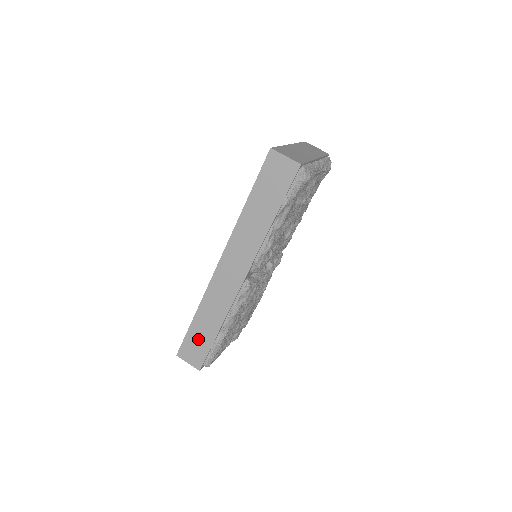
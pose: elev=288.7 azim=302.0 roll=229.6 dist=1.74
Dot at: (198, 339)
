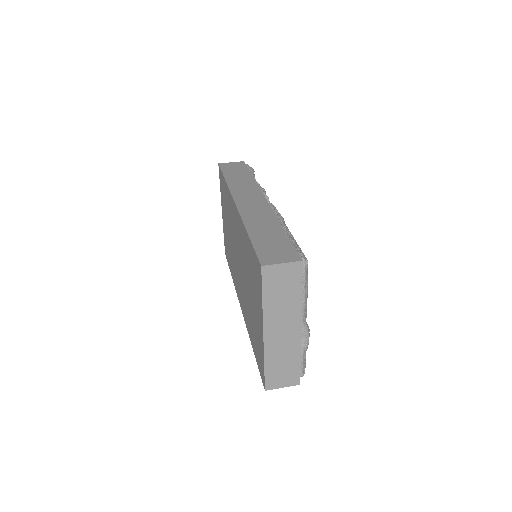
Dot at: (270, 242)
